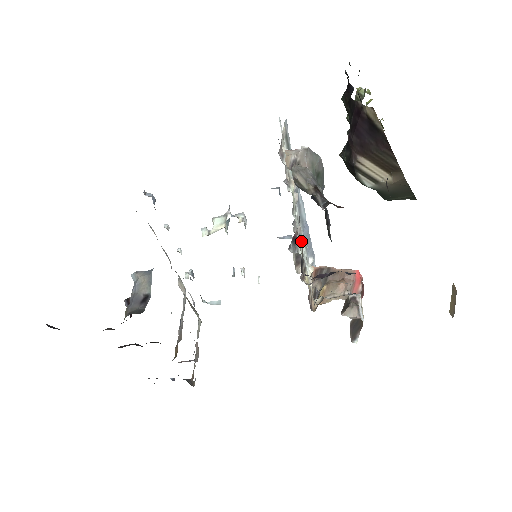
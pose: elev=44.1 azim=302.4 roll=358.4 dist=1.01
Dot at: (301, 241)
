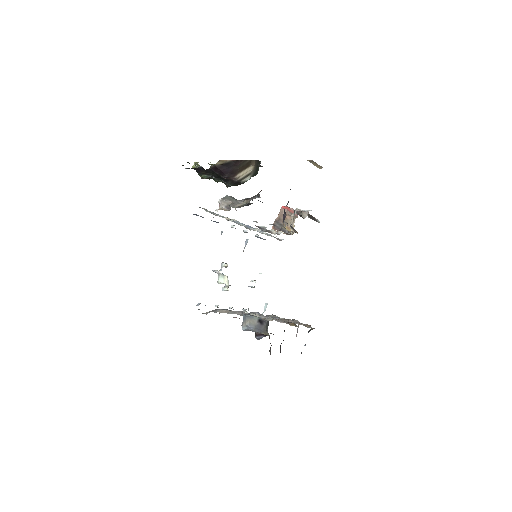
Dot at: occluded
